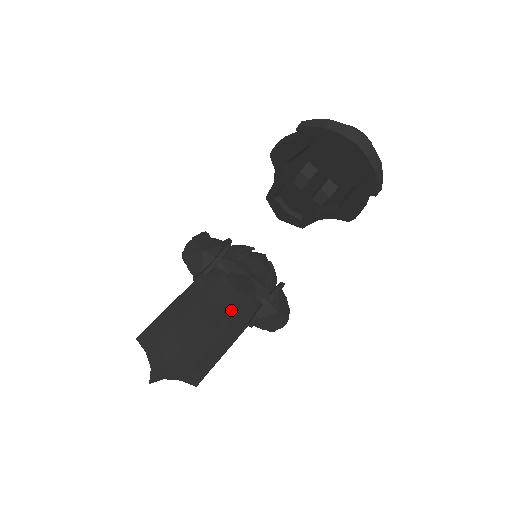
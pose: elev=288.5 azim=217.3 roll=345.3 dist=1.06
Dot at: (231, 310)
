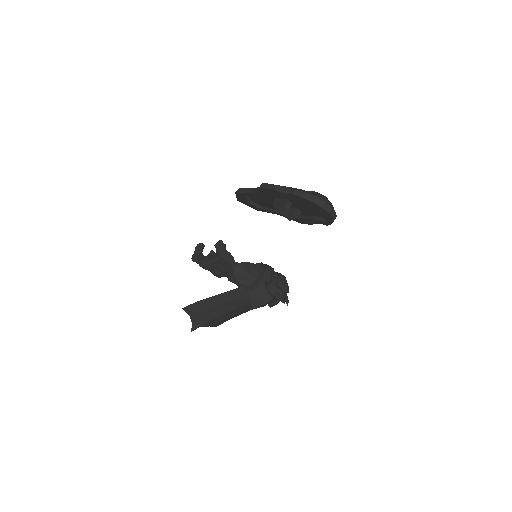
Dot at: (266, 304)
